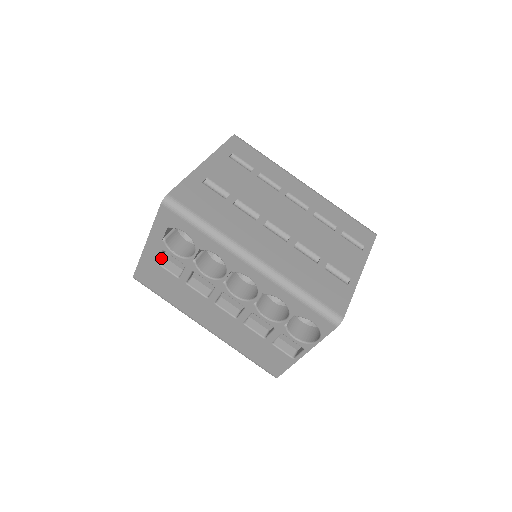
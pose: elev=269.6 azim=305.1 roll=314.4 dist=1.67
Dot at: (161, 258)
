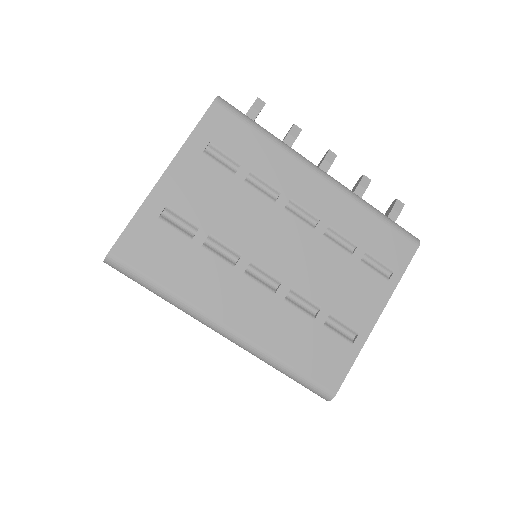
Dot at: occluded
